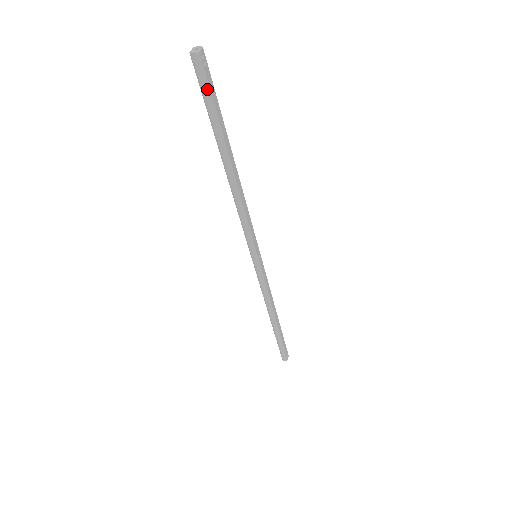
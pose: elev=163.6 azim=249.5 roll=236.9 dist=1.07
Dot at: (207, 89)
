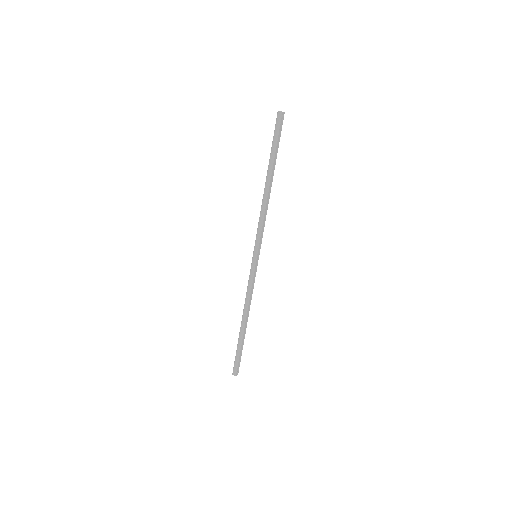
Dot at: (278, 131)
